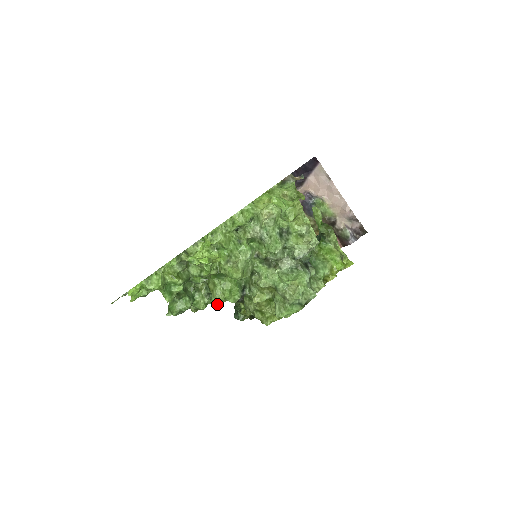
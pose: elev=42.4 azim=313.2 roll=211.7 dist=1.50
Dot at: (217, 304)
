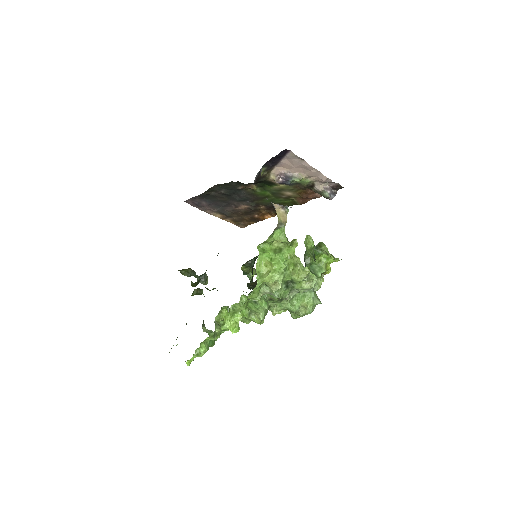
Dot at: occluded
